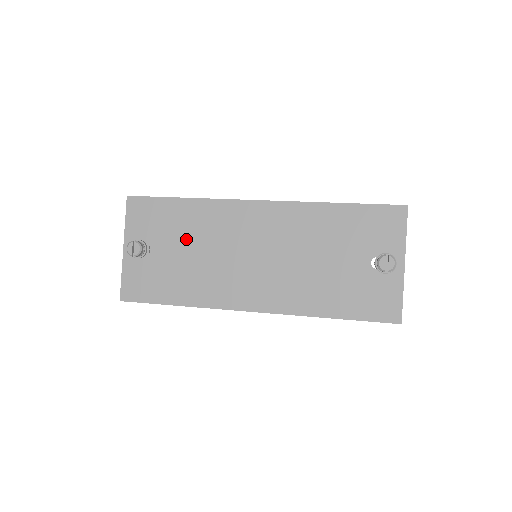
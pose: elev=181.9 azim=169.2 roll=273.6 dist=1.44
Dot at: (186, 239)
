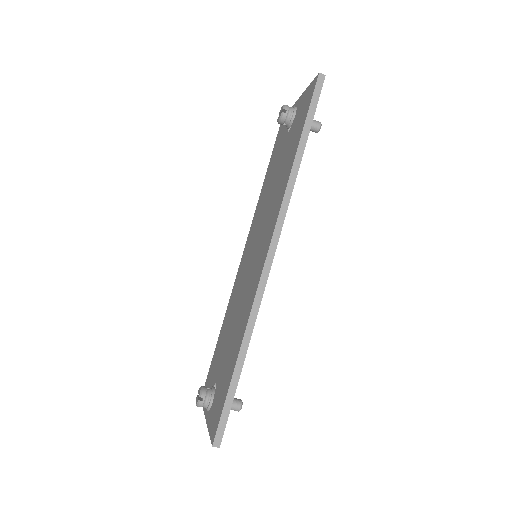
Dot at: (227, 336)
